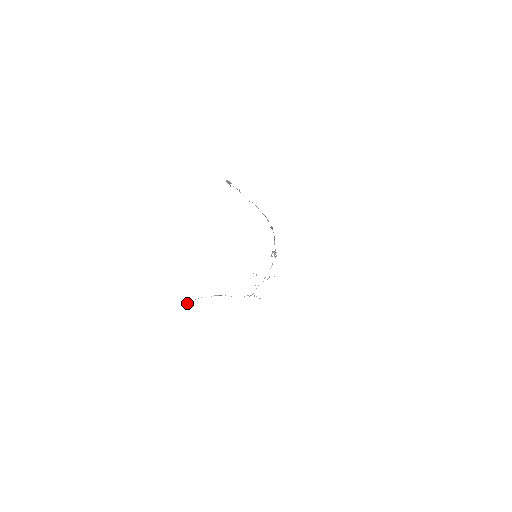
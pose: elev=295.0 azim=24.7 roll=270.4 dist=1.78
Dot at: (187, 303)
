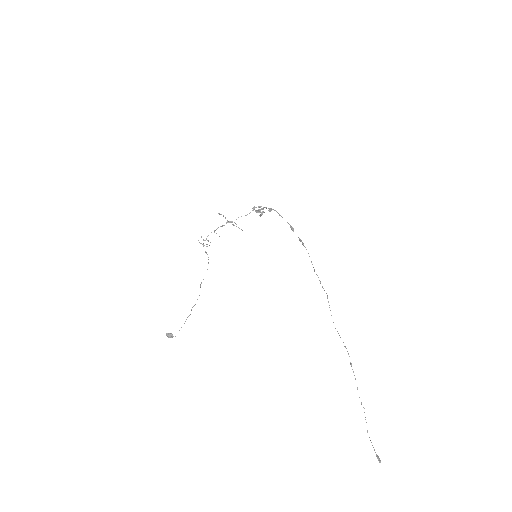
Dot at: (172, 336)
